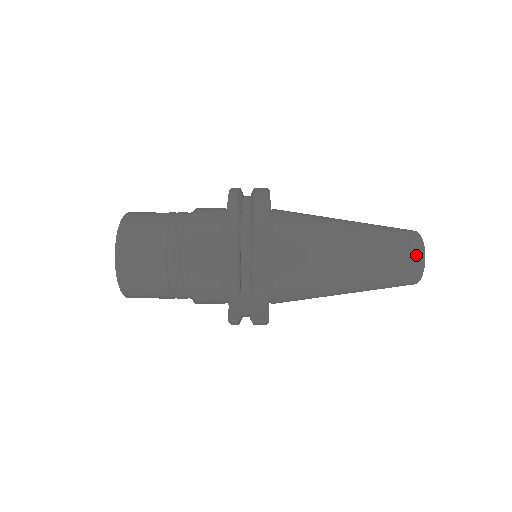
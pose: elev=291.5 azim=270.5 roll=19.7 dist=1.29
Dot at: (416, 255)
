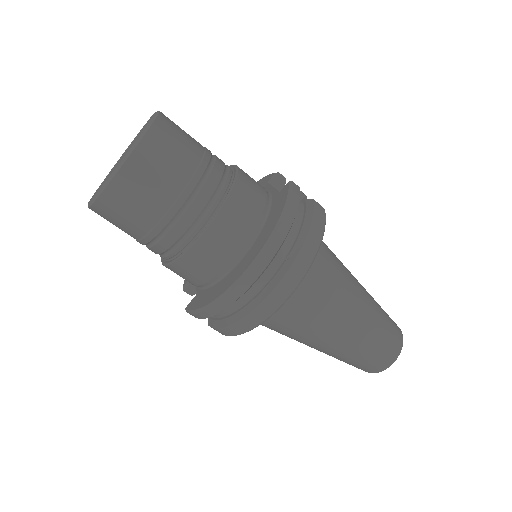
Dot at: (373, 370)
